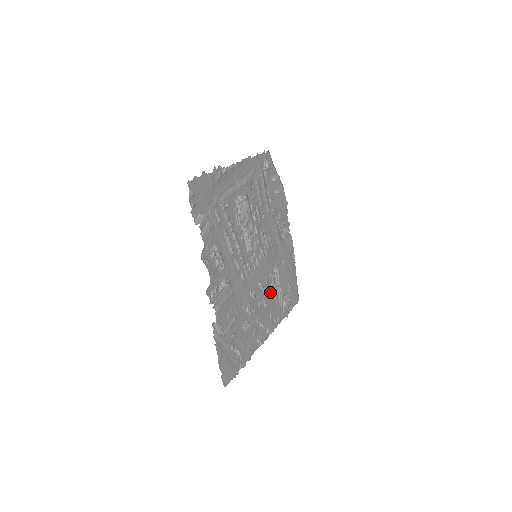
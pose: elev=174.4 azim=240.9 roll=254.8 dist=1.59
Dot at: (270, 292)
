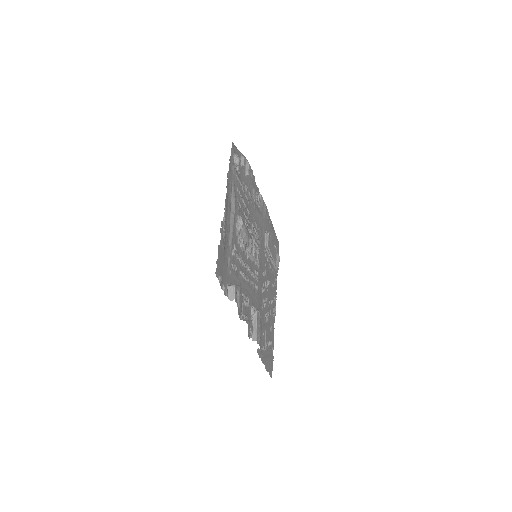
Dot at: (268, 268)
